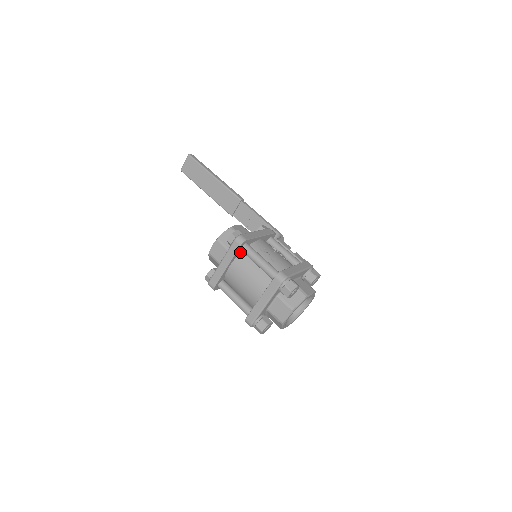
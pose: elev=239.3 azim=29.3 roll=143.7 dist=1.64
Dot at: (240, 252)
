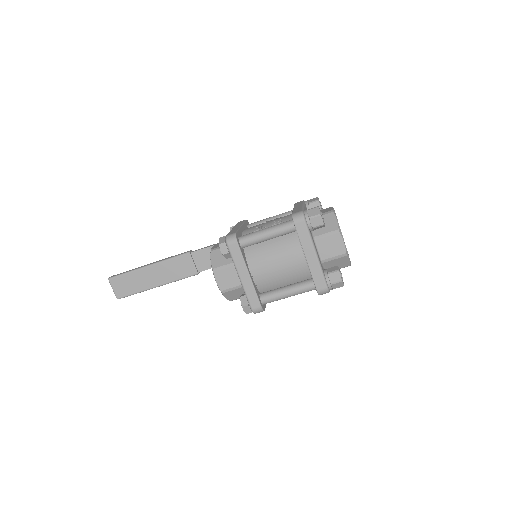
Dot at: (243, 251)
